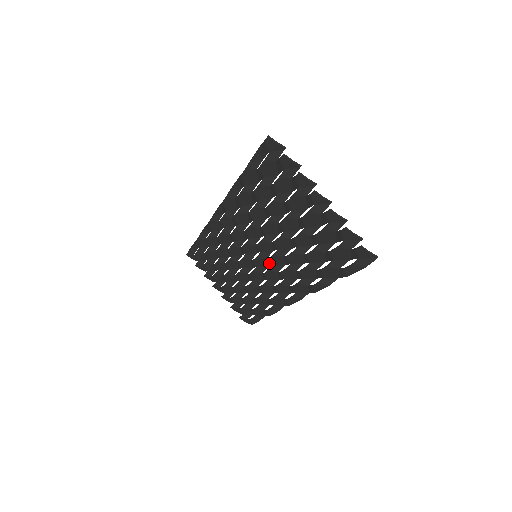
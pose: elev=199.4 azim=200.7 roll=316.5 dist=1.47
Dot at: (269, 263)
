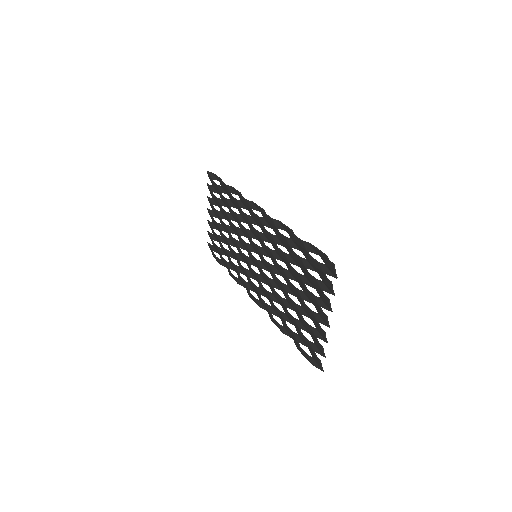
Dot at: (260, 271)
